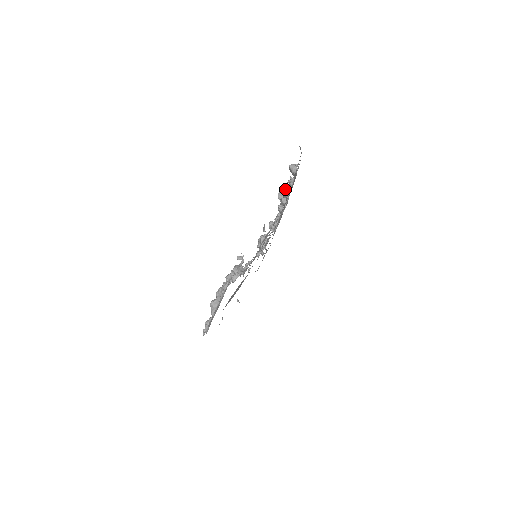
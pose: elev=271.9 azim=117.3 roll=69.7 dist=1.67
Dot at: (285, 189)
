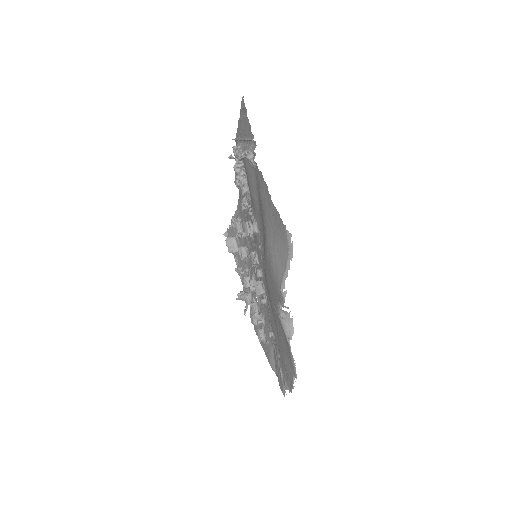
Dot at: (233, 217)
